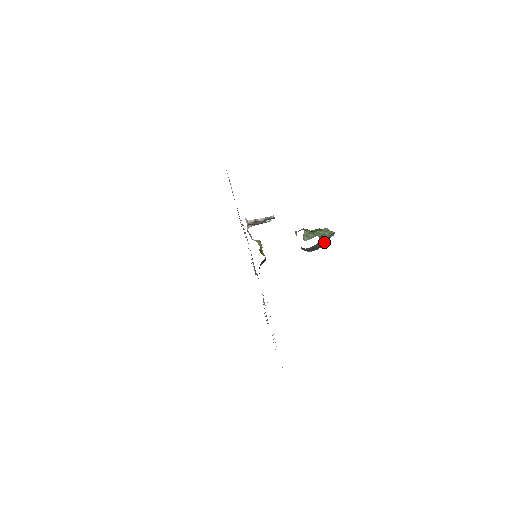
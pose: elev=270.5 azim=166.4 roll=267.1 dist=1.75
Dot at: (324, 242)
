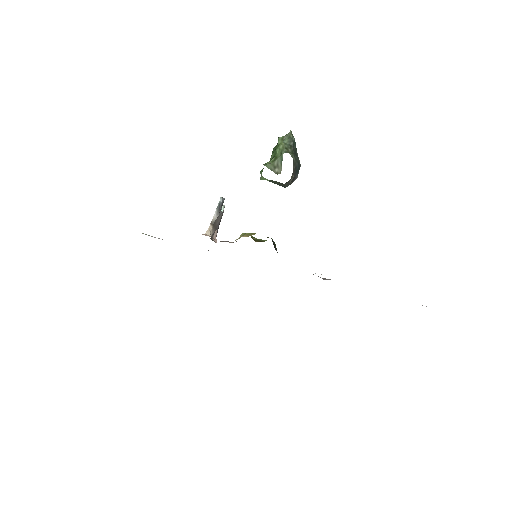
Dot at: (295, 152)
